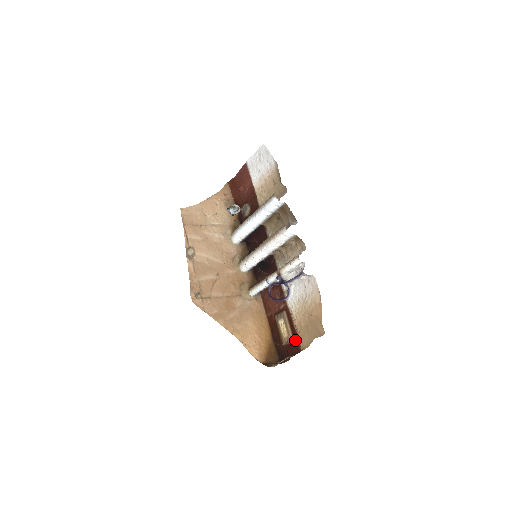
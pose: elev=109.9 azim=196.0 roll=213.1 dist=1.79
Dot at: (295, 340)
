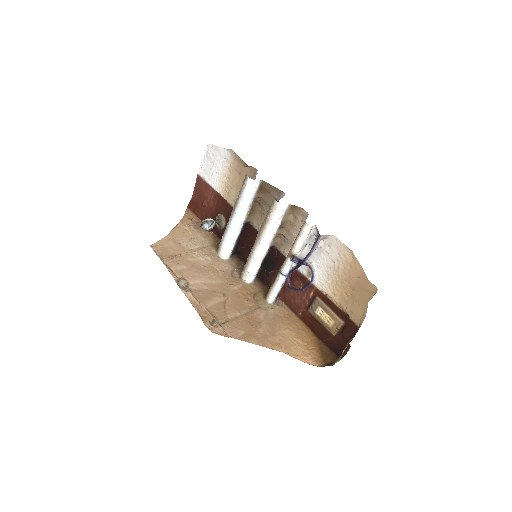
Dot at: (345, 321)
